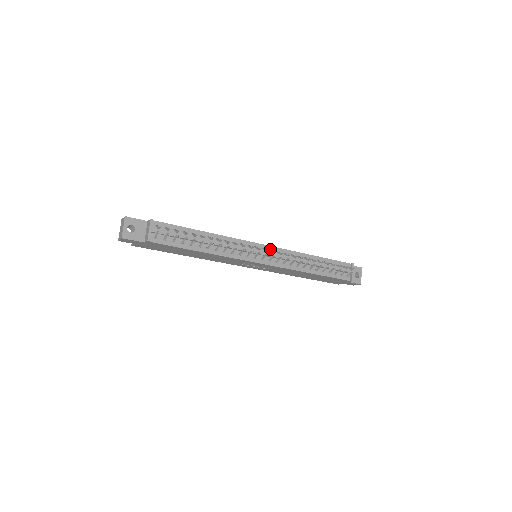
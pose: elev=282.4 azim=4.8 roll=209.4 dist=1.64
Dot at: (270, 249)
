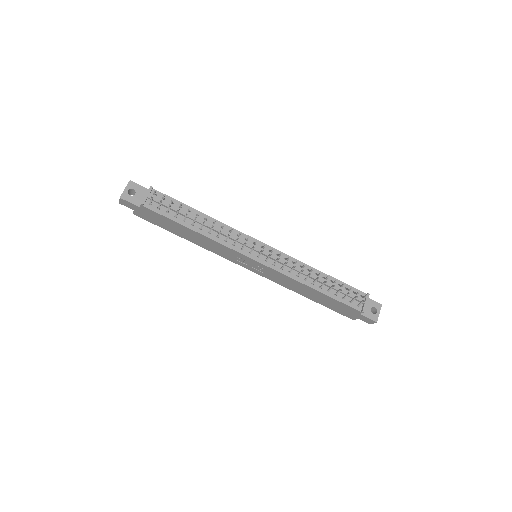
Dot at: (270, 250)
